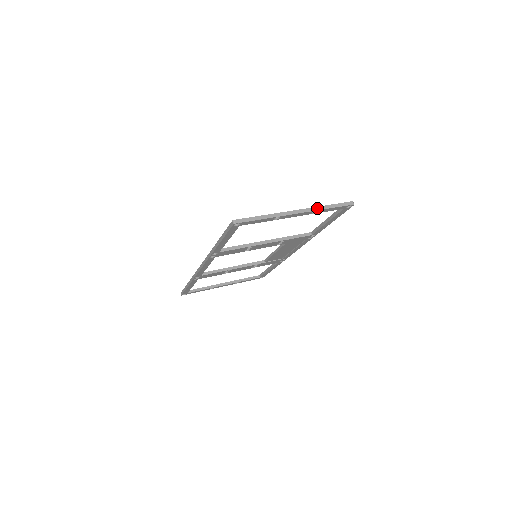
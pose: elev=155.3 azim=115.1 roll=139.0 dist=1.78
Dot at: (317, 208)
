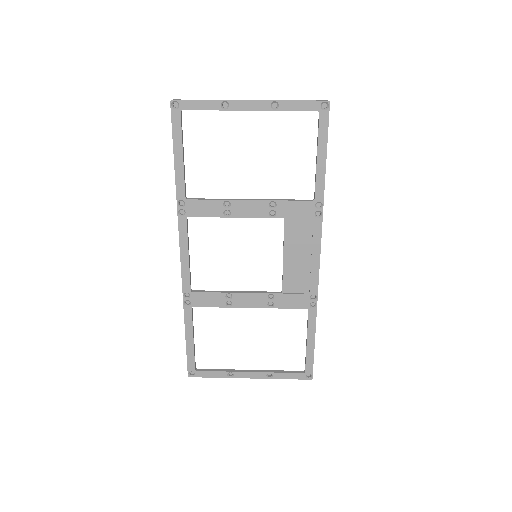
Dot at: (276, 100)
